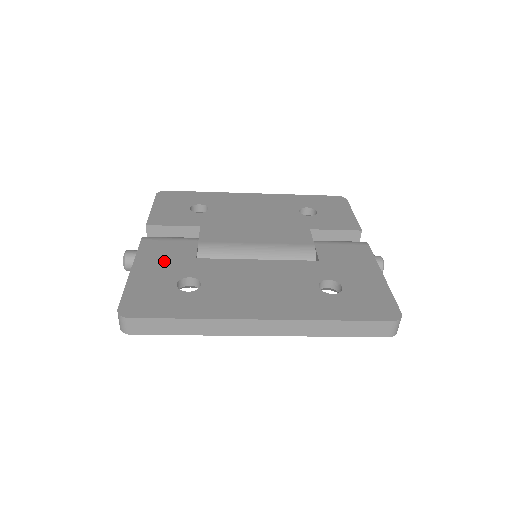
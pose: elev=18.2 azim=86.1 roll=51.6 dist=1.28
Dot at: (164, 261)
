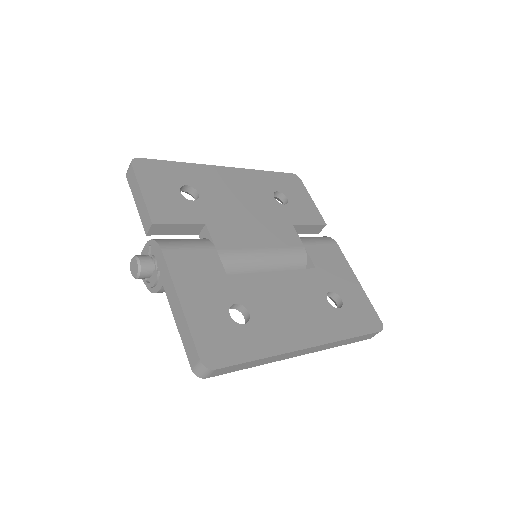
Dot at: (202, 283)
